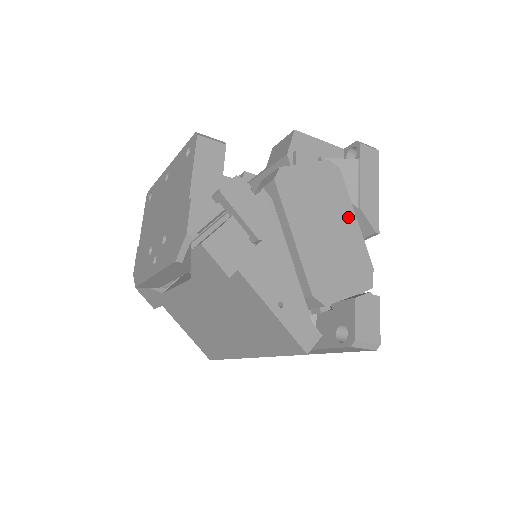
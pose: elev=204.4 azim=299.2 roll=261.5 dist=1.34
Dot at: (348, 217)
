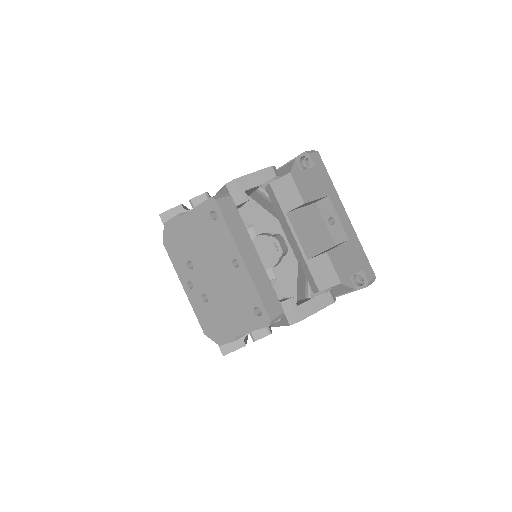
Dot at: occluded
